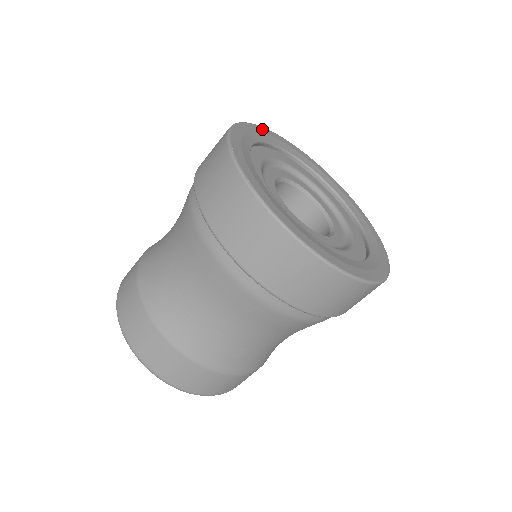
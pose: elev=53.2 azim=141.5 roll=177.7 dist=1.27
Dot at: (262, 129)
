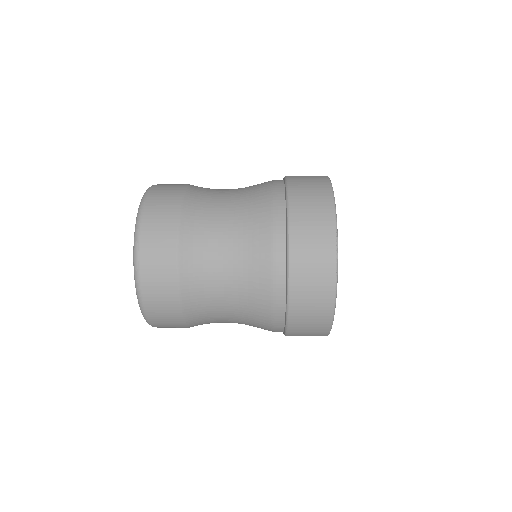
Dot at: occluded
